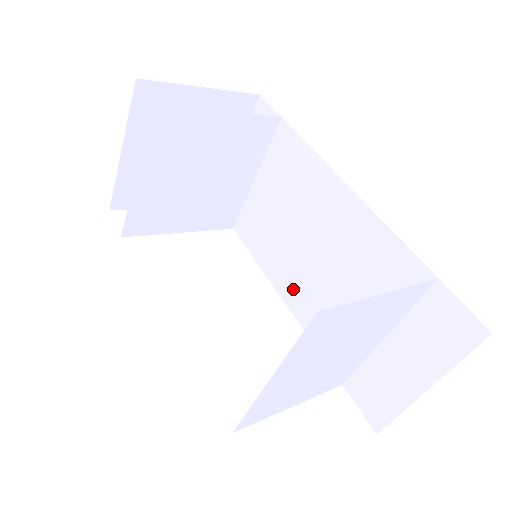
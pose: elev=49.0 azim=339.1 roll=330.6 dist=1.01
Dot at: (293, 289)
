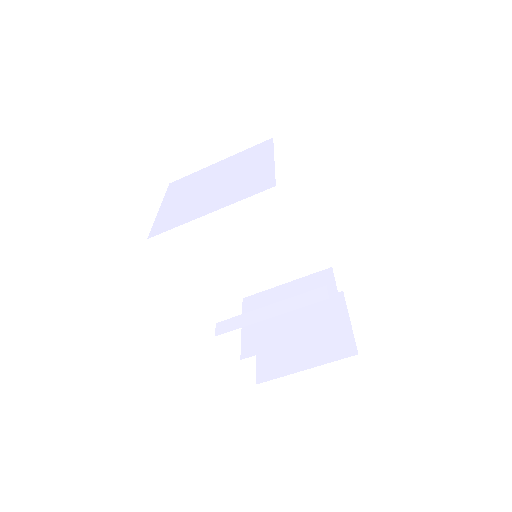
Dot at: (225, 245)
